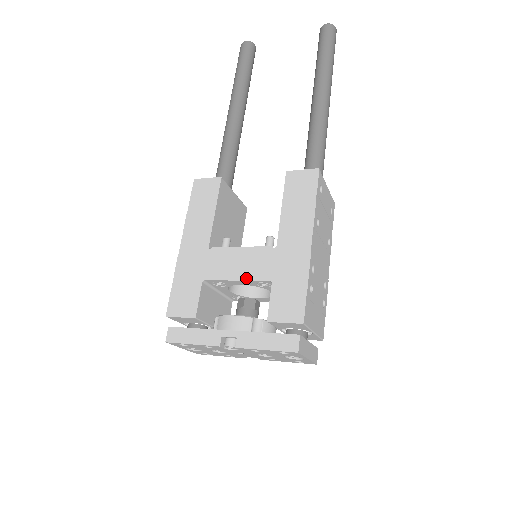
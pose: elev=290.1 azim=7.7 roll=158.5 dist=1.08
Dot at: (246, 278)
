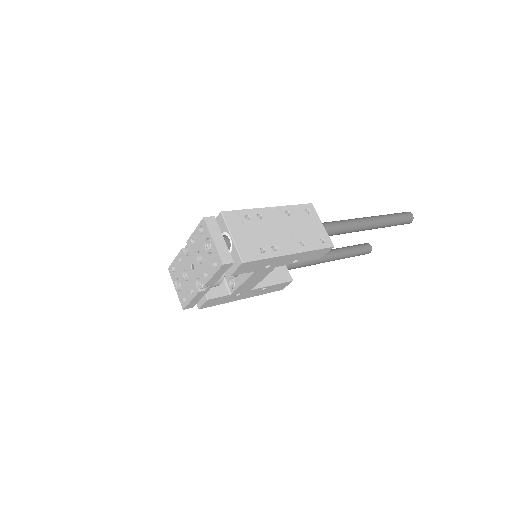
Dot at: occluded
